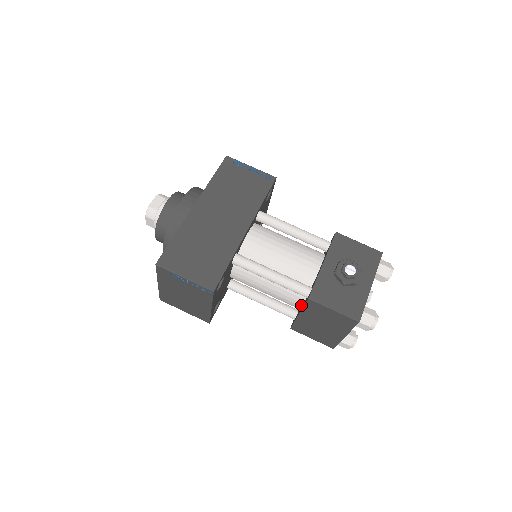
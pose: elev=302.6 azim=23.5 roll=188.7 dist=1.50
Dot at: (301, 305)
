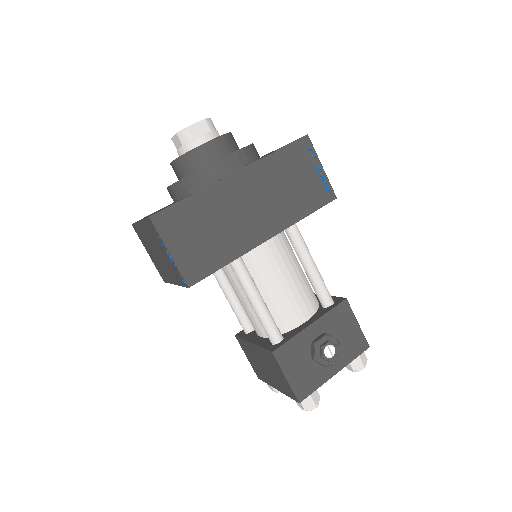
Dot at: (261, 336)
